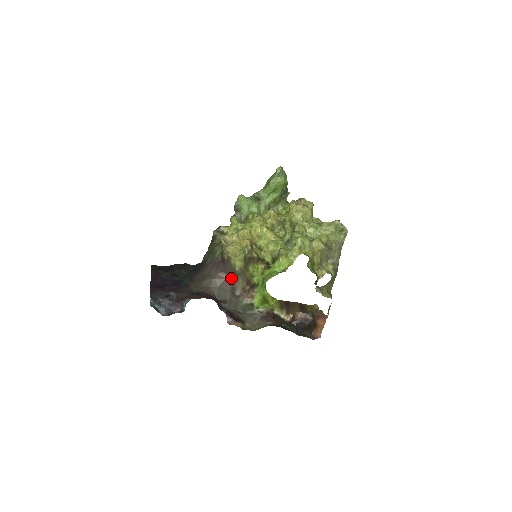
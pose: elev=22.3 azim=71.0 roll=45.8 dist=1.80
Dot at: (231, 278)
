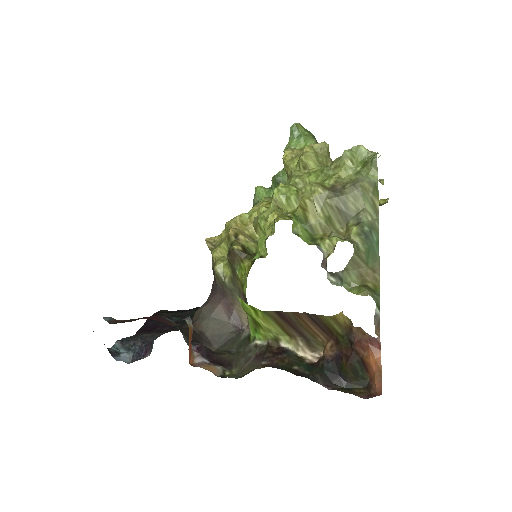
Dot at: (228, 300)
